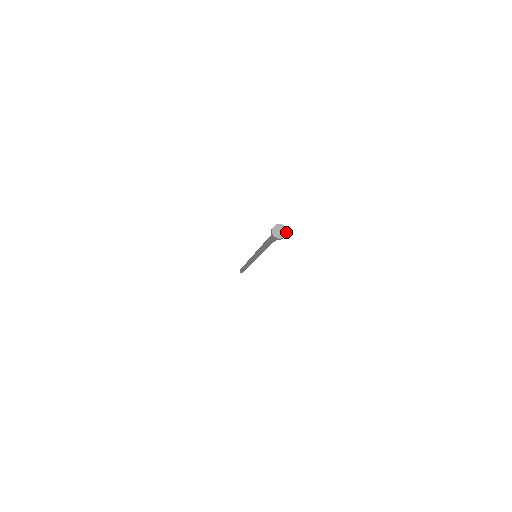
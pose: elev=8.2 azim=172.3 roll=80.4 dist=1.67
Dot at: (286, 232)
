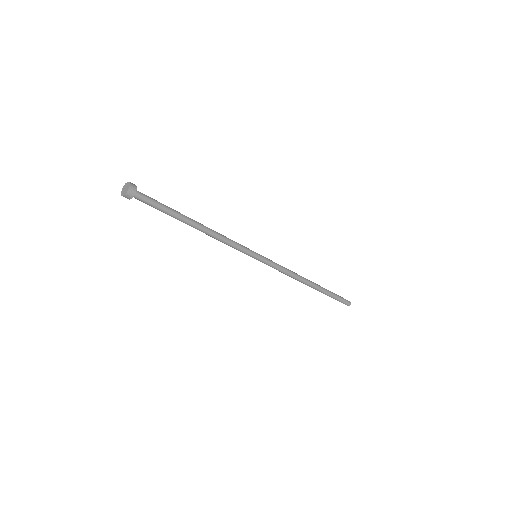
Dot at: (129, 184)
